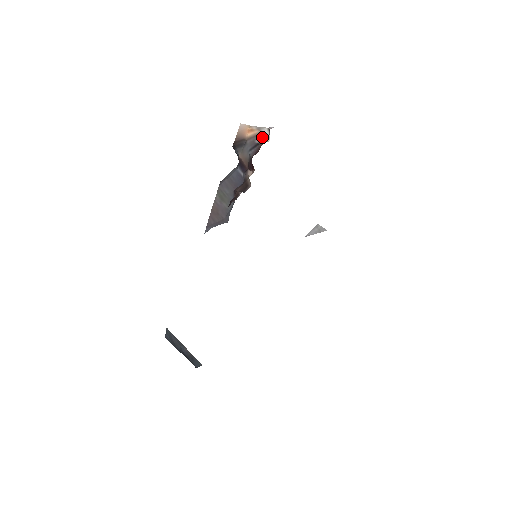
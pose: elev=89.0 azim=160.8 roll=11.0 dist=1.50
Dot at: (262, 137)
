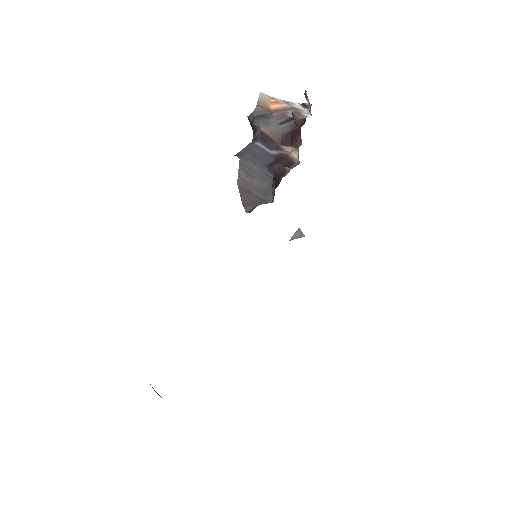
Dot at: (296, 112)
